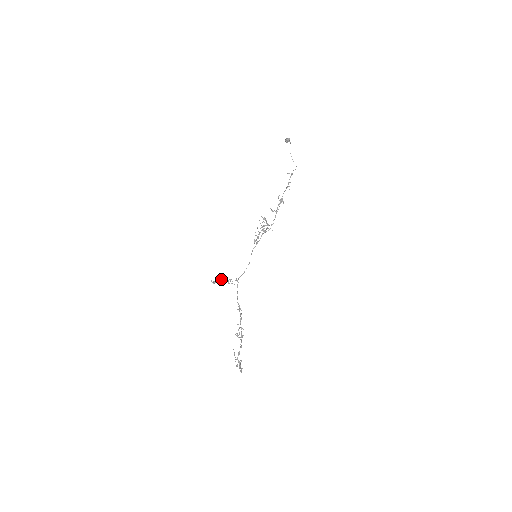
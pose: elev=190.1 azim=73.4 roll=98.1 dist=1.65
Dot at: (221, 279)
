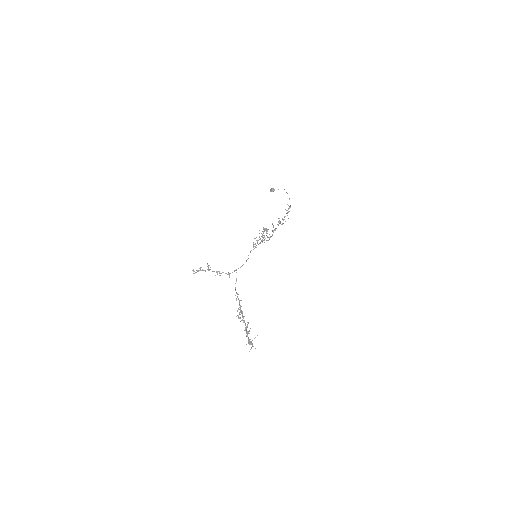
Dot at: (209, 269)
